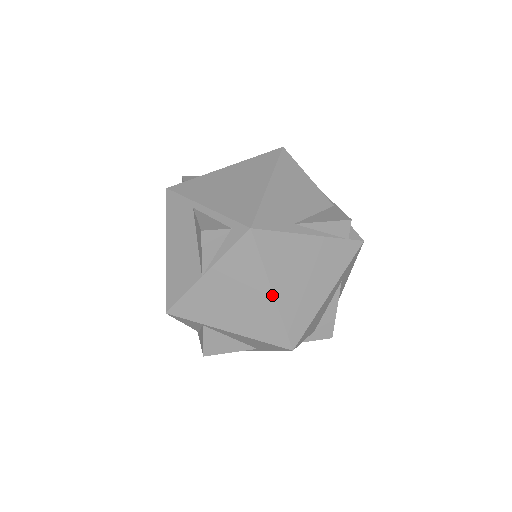
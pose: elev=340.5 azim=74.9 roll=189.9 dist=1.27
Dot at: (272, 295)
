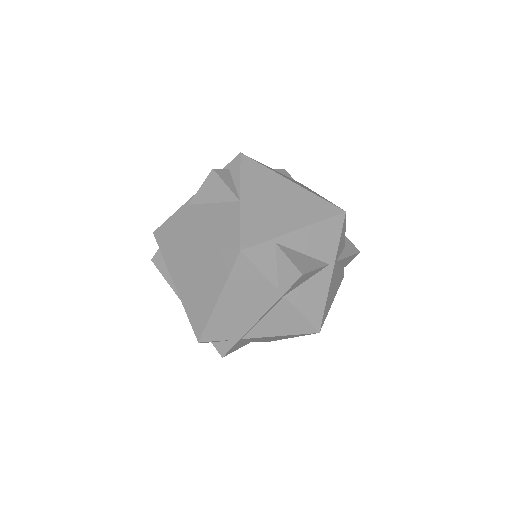
Dot at: (293, 183)
